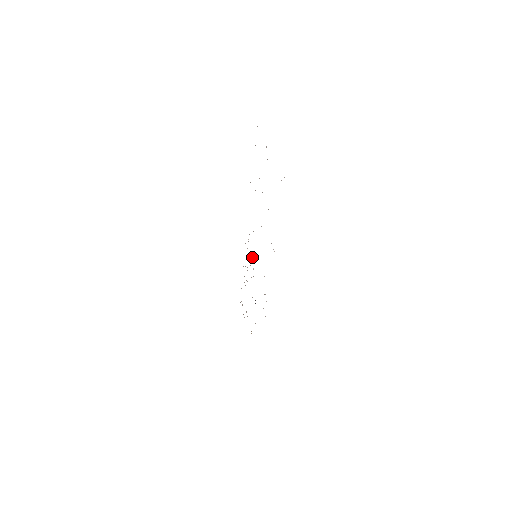
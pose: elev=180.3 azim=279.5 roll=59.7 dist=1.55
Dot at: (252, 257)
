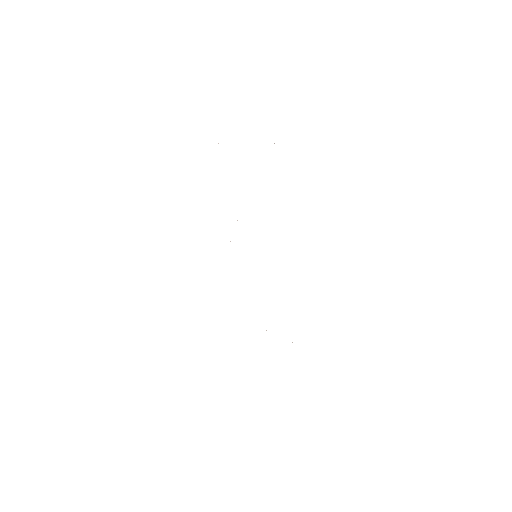
Dot at: occluded
